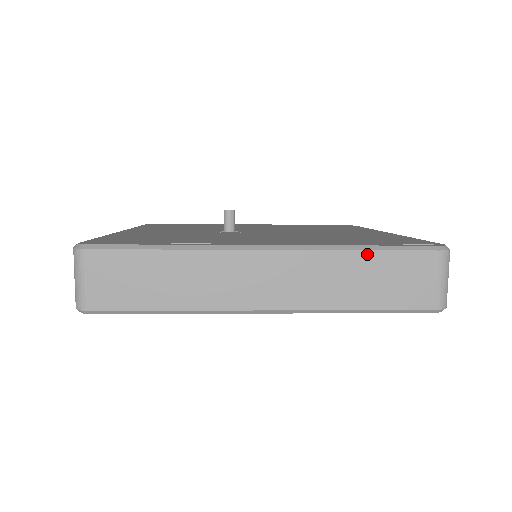
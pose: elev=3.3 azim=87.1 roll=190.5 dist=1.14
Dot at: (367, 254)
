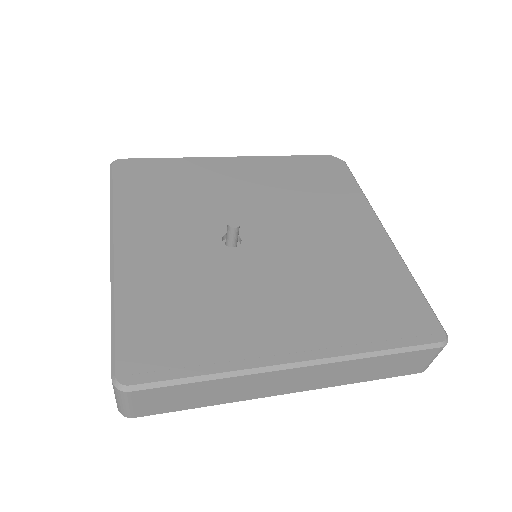
Dot at: (383, 357)
